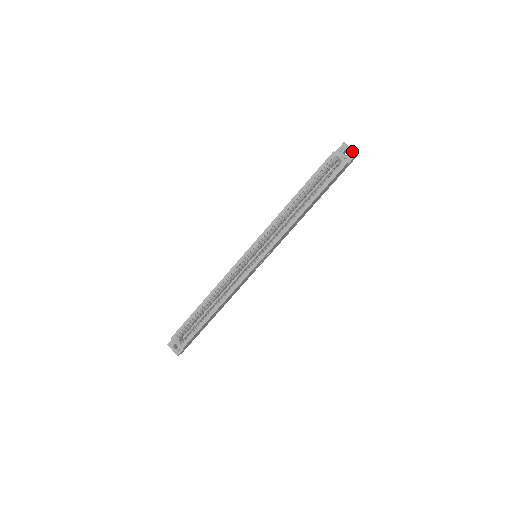
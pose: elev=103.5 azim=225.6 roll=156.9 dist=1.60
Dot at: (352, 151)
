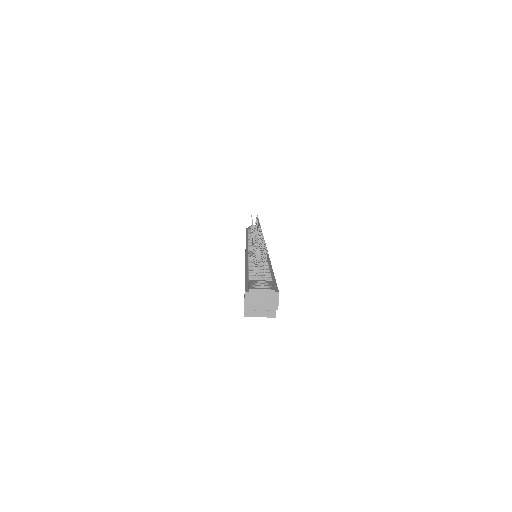
Dot at: (267, 309)
